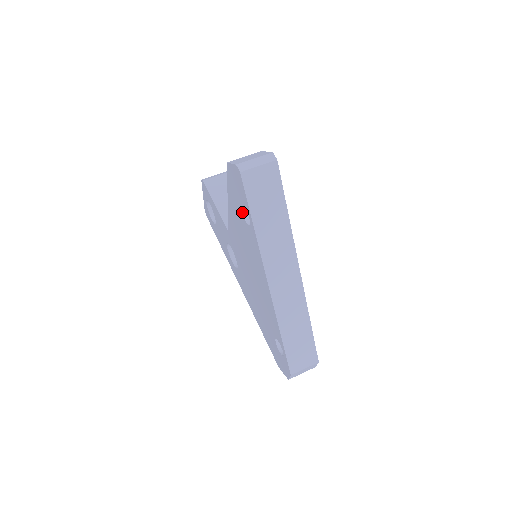
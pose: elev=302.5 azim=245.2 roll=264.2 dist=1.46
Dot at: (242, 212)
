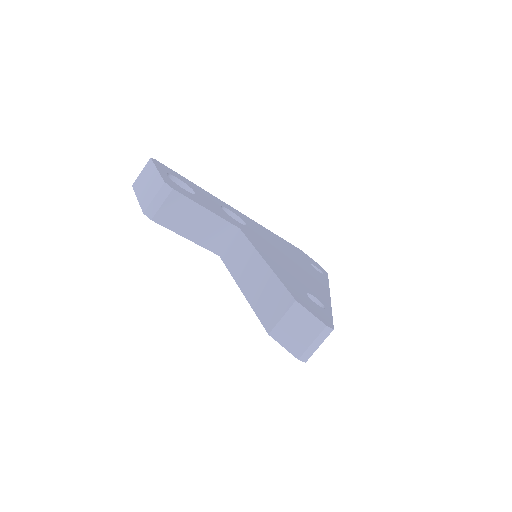
Dot at: occluded
